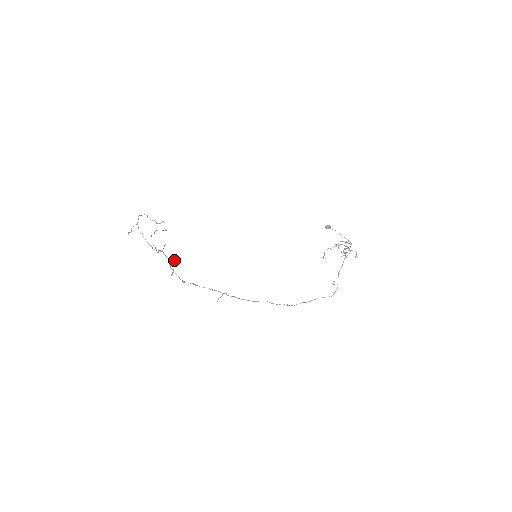
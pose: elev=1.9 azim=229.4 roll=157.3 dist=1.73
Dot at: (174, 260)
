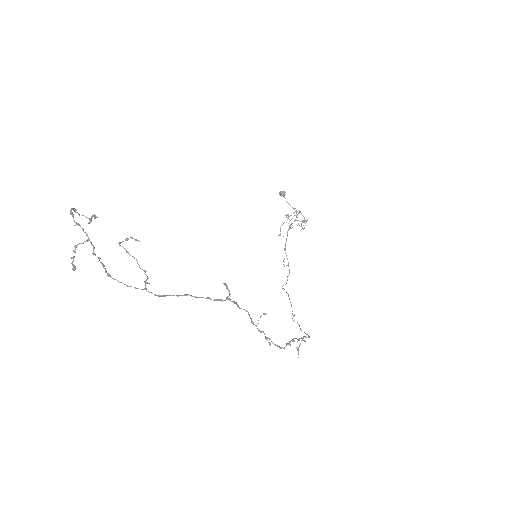
Dot at: (266, 314)
